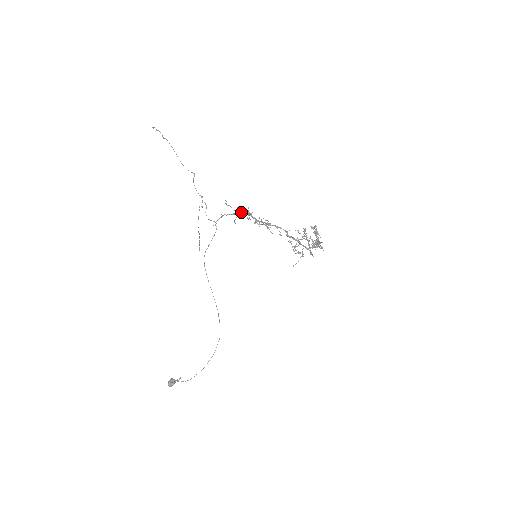
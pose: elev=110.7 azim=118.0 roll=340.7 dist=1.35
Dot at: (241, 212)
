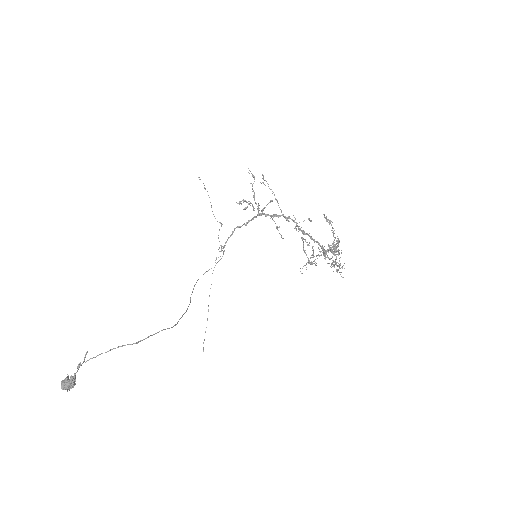
Dot at: occluded
